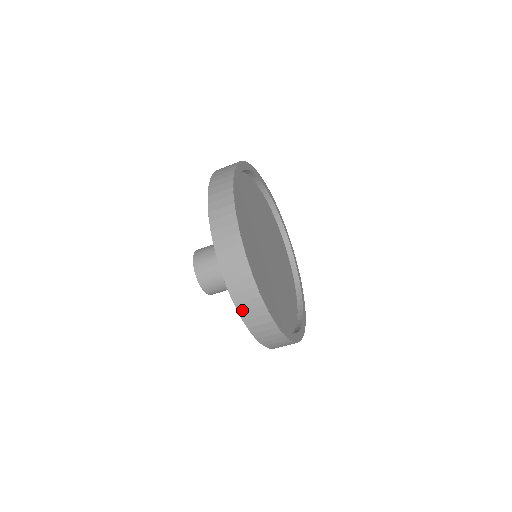
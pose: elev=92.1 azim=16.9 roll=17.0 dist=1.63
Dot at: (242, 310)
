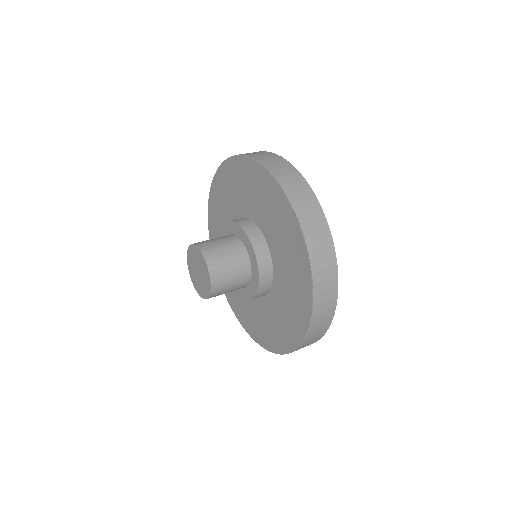
Dot at: (316, 269)
